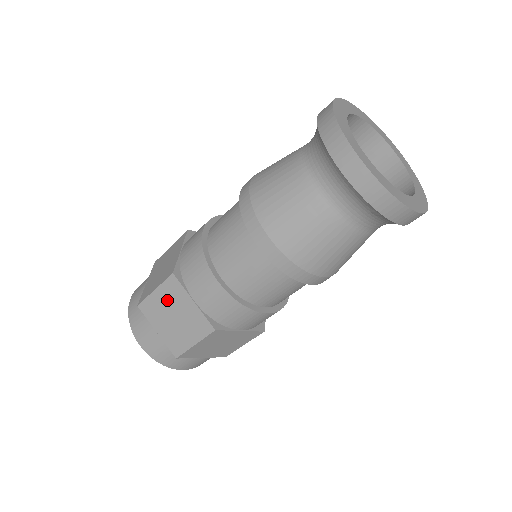
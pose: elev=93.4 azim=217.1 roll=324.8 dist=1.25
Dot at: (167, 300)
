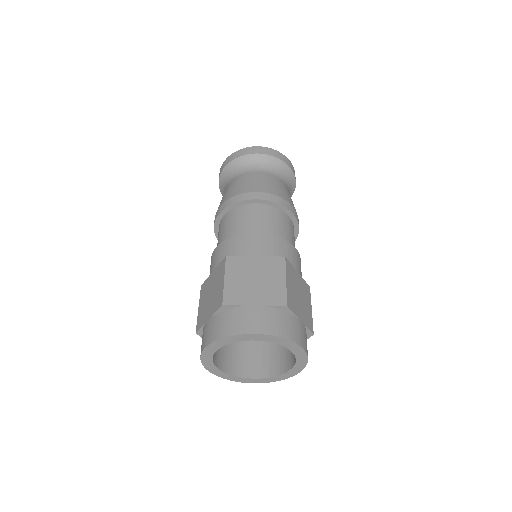
Dot at: (239, 275)
